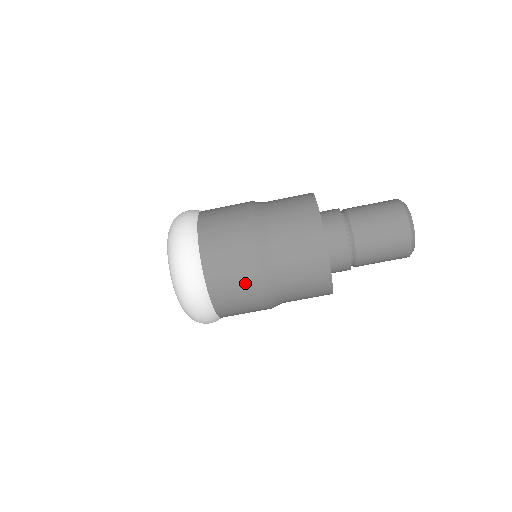
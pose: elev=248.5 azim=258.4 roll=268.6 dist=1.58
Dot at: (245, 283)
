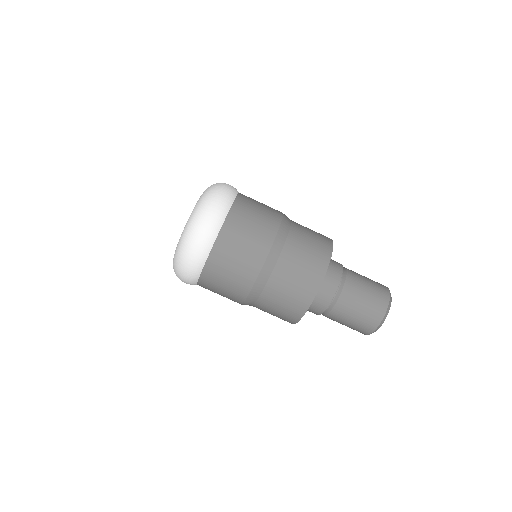
Dot at: (242, 268)
